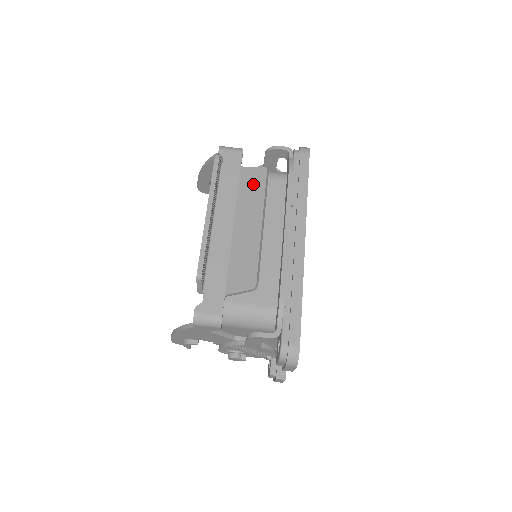
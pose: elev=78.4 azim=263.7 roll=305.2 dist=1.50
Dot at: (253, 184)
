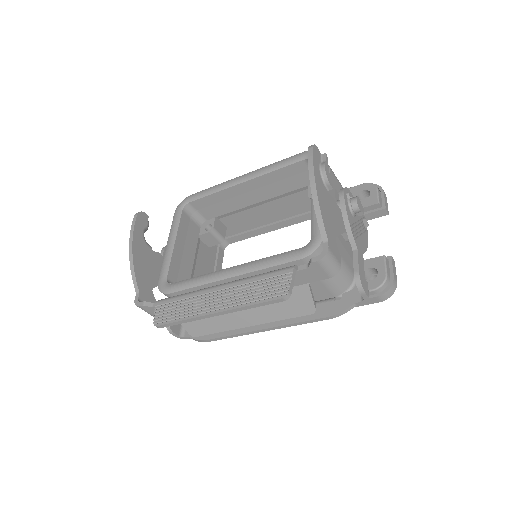
Dot at: (290, 305)
